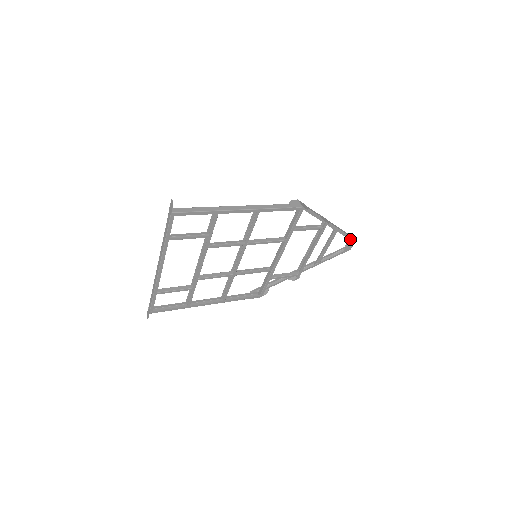
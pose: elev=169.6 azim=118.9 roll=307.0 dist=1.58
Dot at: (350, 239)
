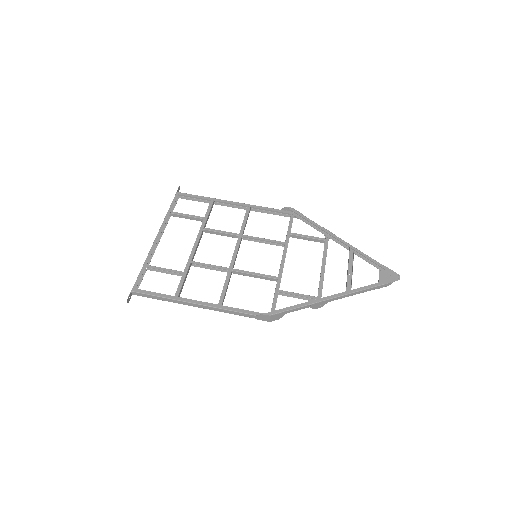
Dot at: (378, 286)
